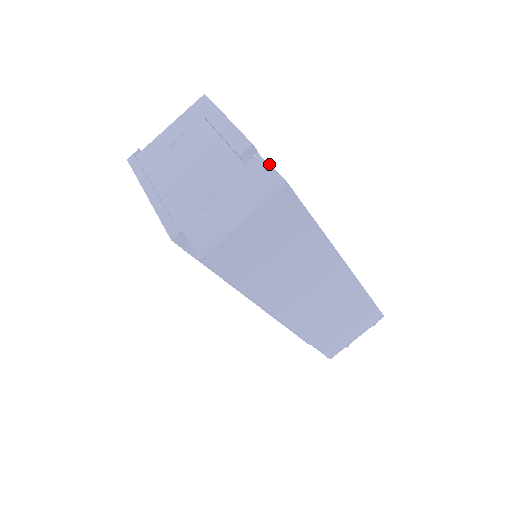
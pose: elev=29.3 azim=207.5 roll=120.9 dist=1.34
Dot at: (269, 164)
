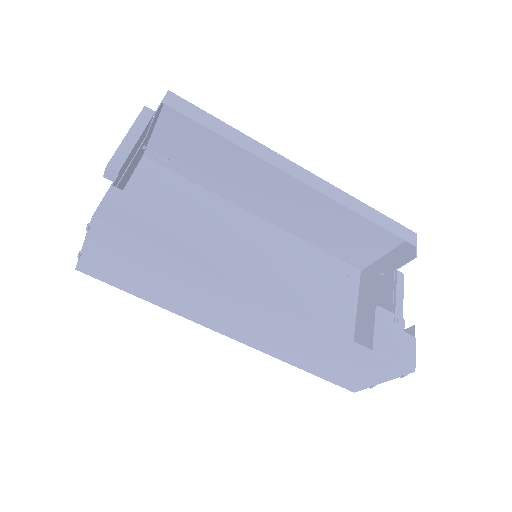
Dot at: (108, 190)
